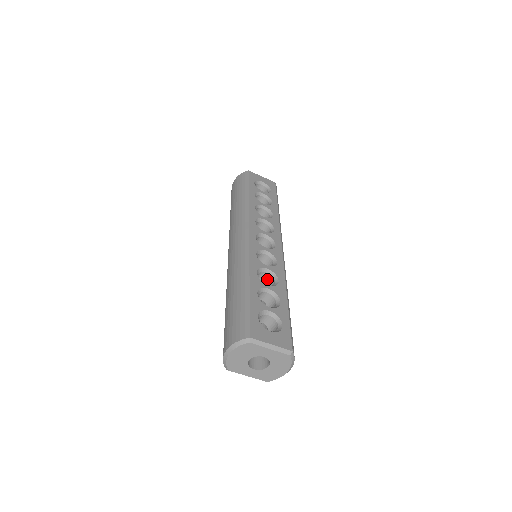
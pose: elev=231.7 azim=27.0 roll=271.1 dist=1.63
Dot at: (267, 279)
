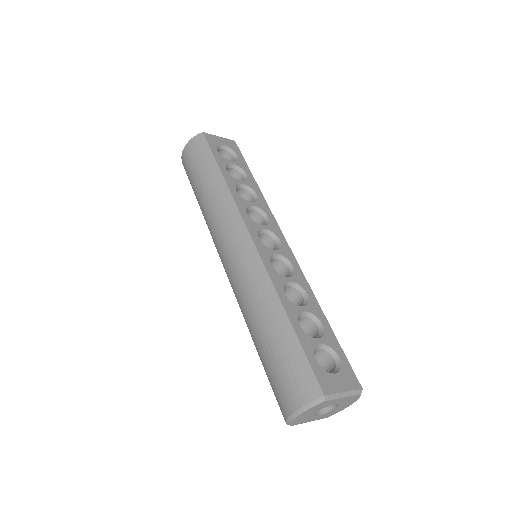
Dot at: (290, 292)
